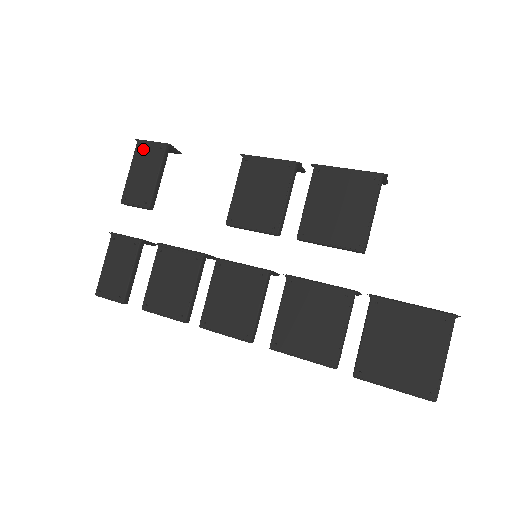
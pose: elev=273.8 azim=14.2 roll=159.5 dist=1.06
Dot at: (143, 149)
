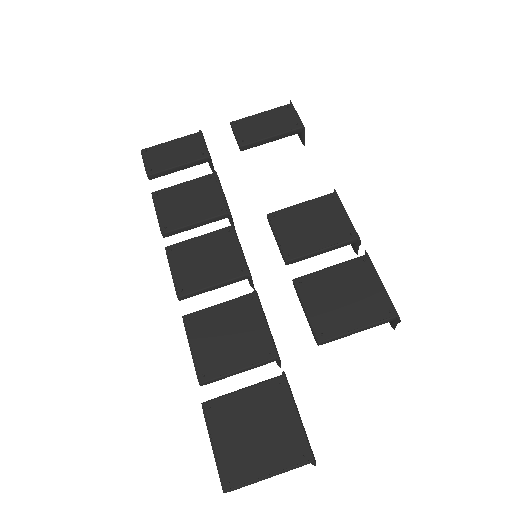
Dot at: (287, 112)
